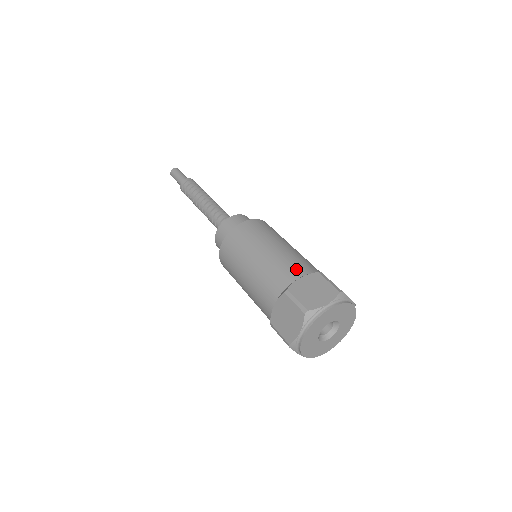
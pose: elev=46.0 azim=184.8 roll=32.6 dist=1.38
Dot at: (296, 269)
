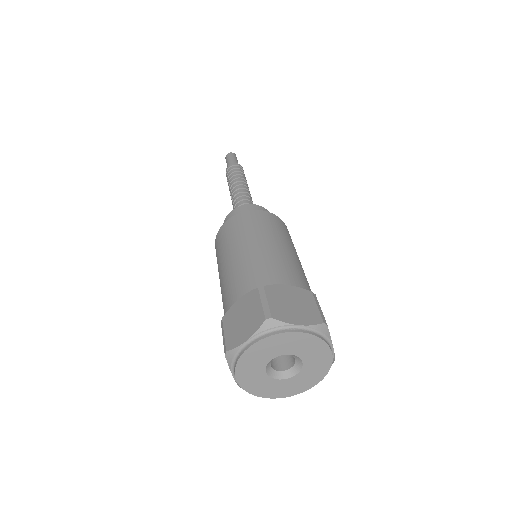
Dot at: (288, 275)
